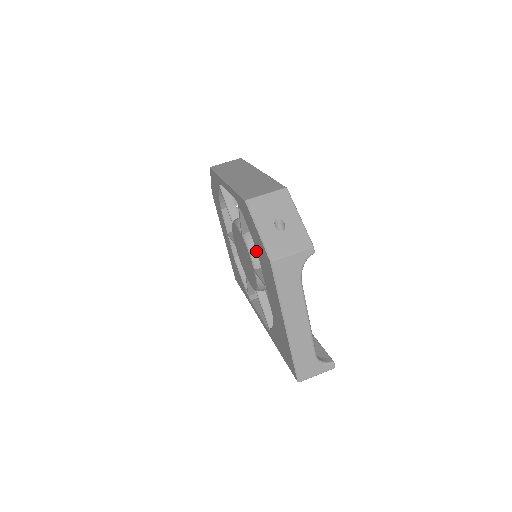
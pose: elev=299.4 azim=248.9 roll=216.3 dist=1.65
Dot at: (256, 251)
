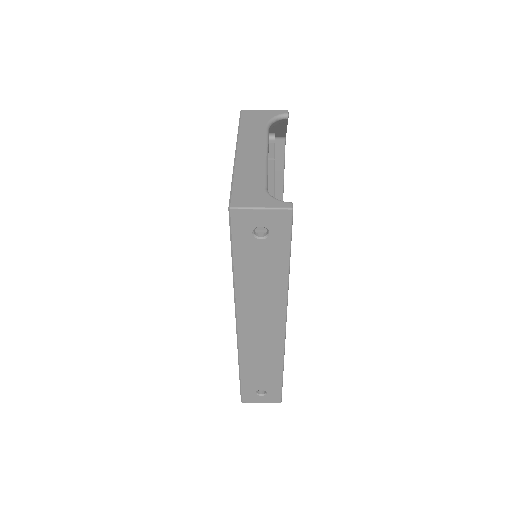
Dot at: occluded
